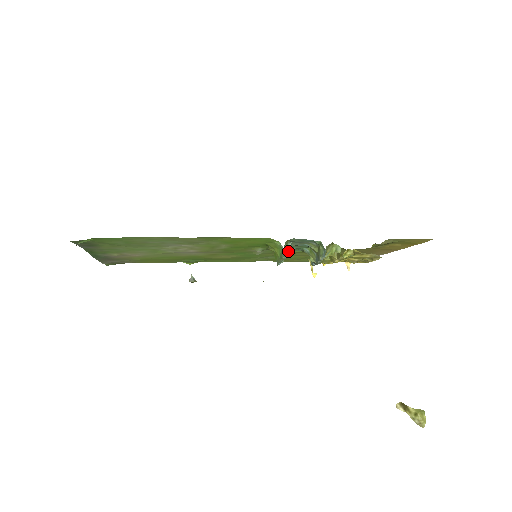
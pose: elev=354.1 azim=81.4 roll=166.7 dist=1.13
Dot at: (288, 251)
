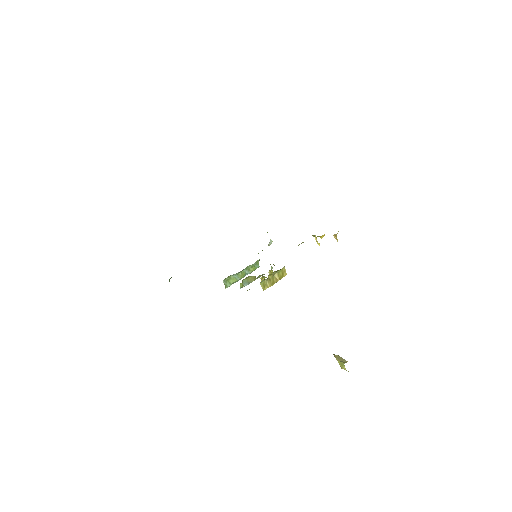
Dot at: occluded
